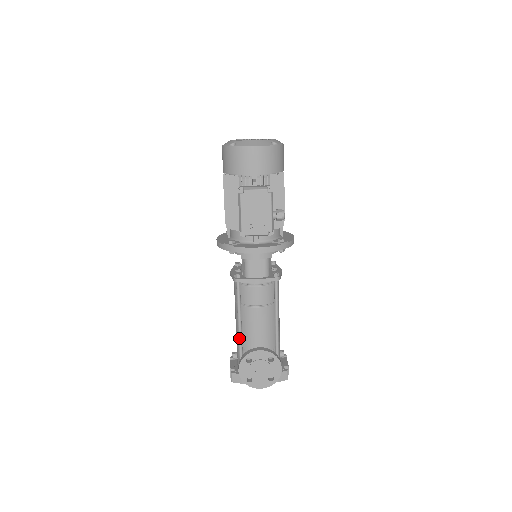
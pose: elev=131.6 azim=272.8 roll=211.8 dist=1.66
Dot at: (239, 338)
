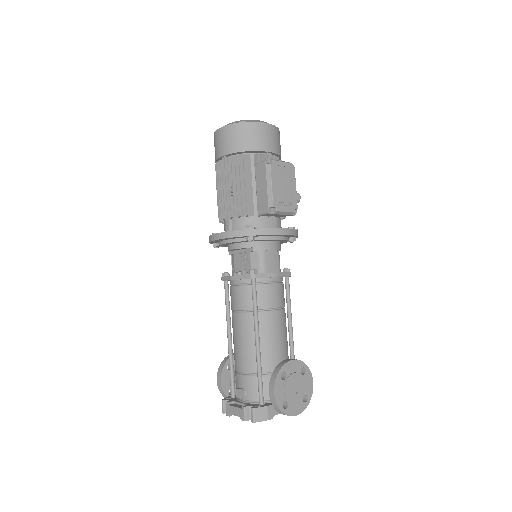
Dot at: (258, 355)
